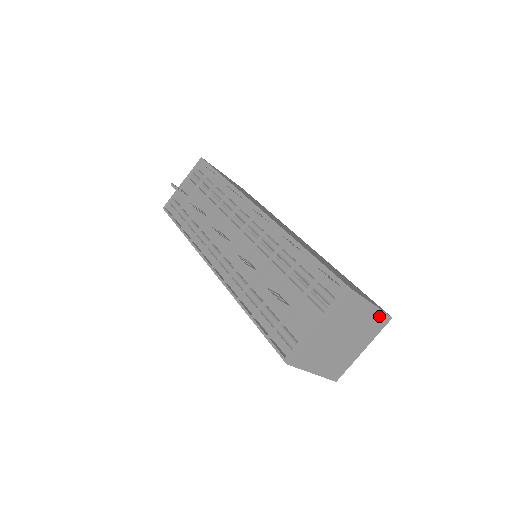
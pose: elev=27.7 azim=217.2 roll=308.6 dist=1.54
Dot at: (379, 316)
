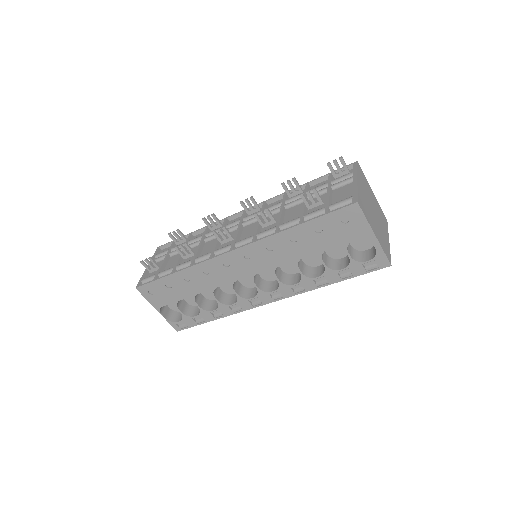
Dot at: (380, 210)
